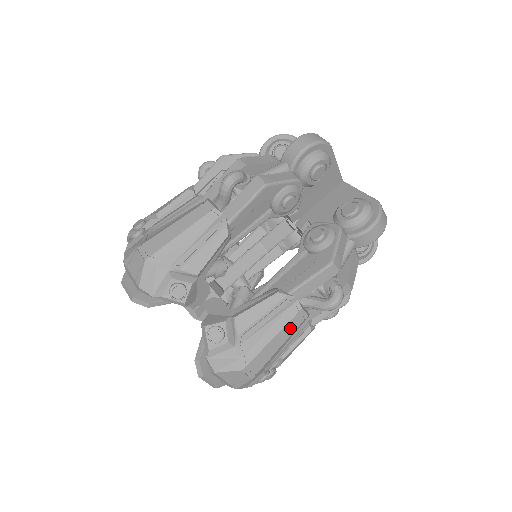
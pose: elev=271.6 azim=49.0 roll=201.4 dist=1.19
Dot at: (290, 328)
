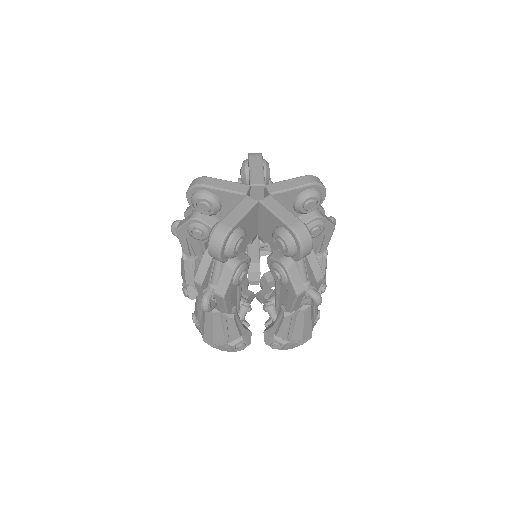
Dot at: (307, 317)
